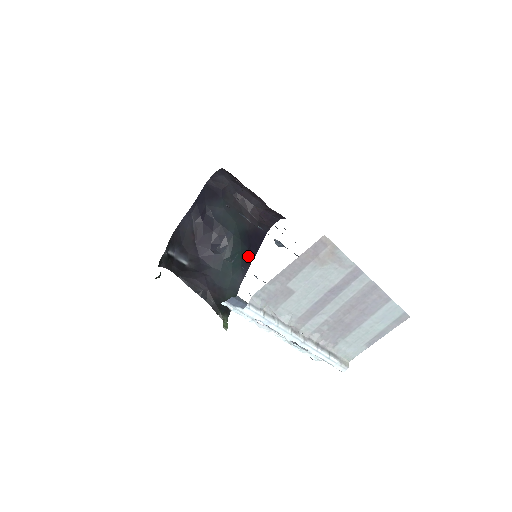
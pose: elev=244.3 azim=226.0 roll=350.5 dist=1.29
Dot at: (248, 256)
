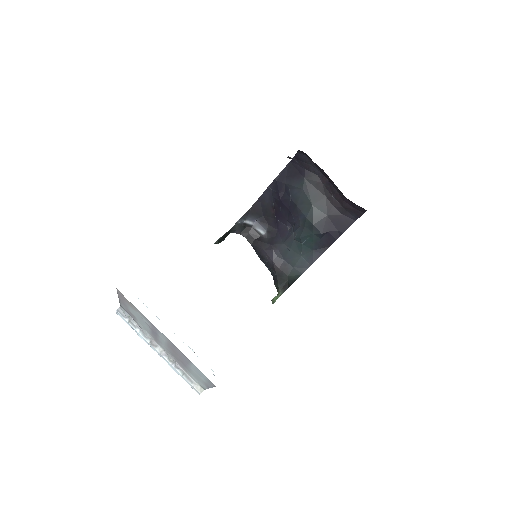
Dot at: (324, 241)
